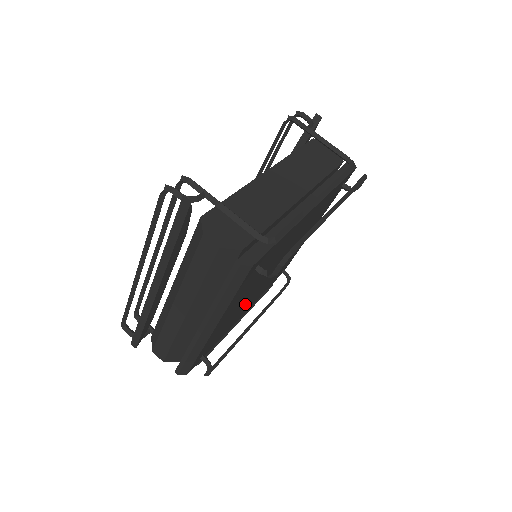
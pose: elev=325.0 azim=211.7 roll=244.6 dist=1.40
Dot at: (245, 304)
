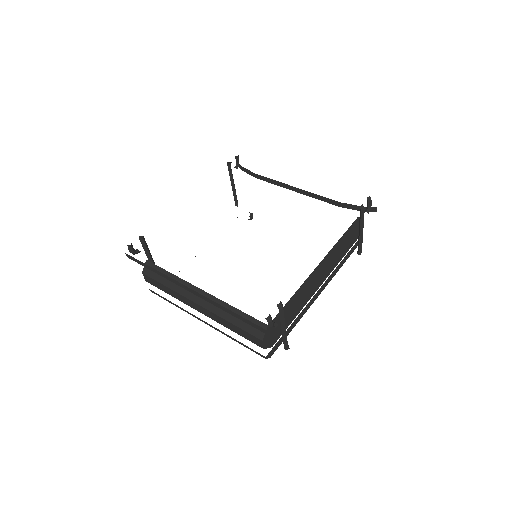
Dot at: occluded
